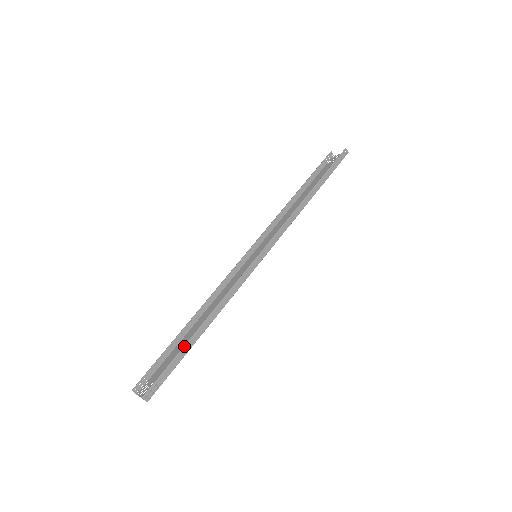
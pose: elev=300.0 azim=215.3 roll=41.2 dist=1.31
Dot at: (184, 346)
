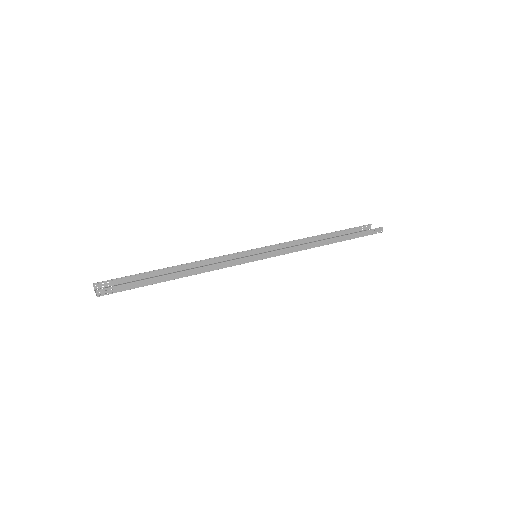
Dot at: (154, 277)
